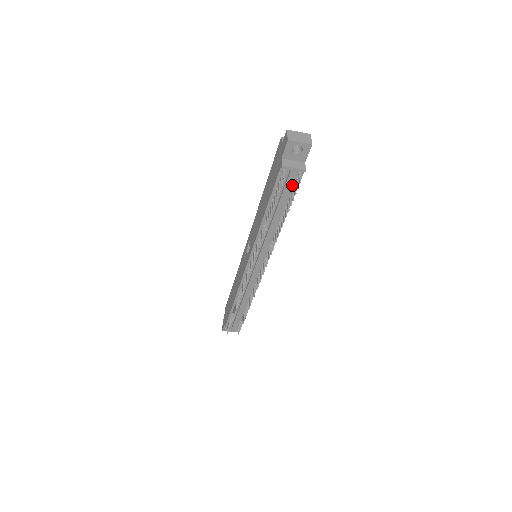
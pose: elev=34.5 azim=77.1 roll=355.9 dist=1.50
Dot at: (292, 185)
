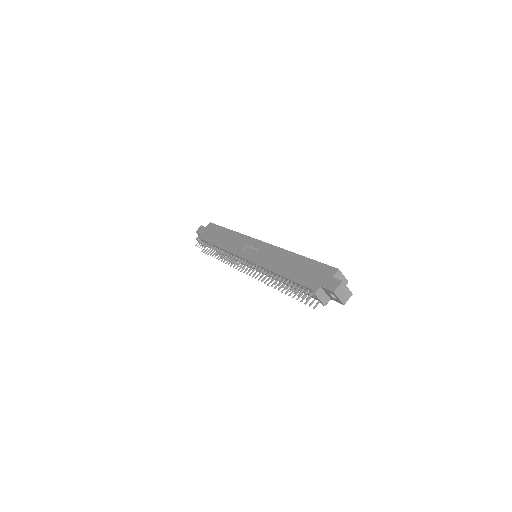
Dot at: occluded
